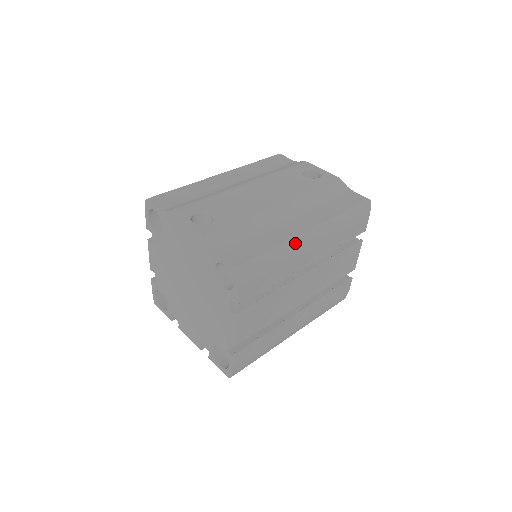
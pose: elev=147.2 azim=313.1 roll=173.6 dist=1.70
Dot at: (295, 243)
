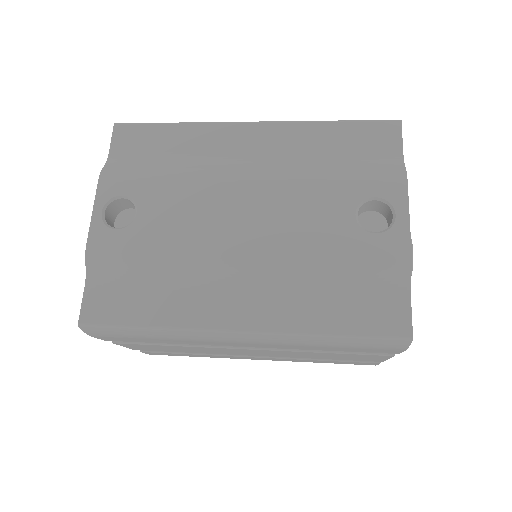
Dot at: (197, 333)
